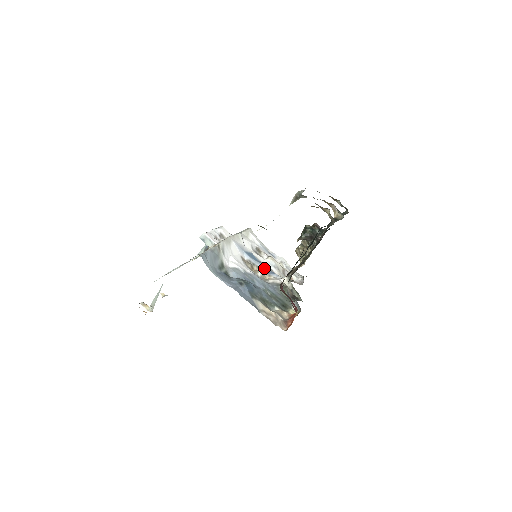
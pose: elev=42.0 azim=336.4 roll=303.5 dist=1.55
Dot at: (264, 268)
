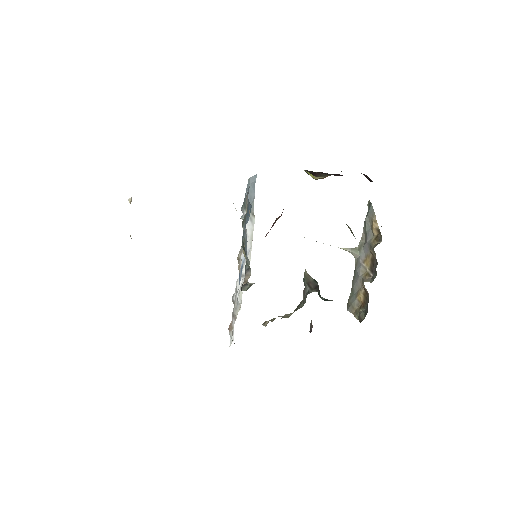
Dot at: (240, 277)
